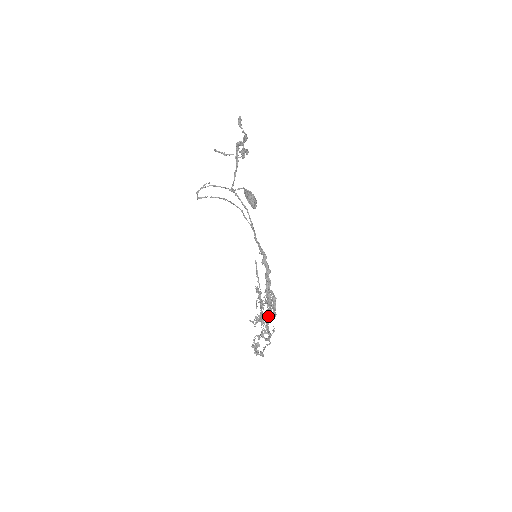
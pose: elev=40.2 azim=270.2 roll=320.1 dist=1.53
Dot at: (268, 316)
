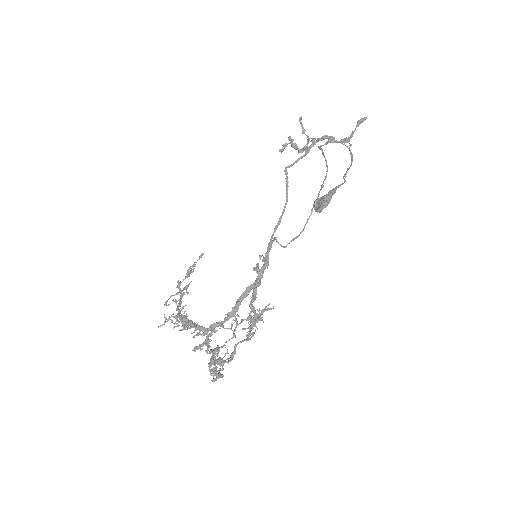
Dot at: occluded
